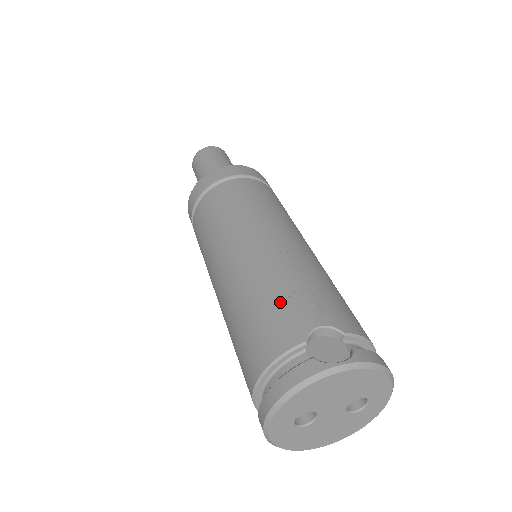
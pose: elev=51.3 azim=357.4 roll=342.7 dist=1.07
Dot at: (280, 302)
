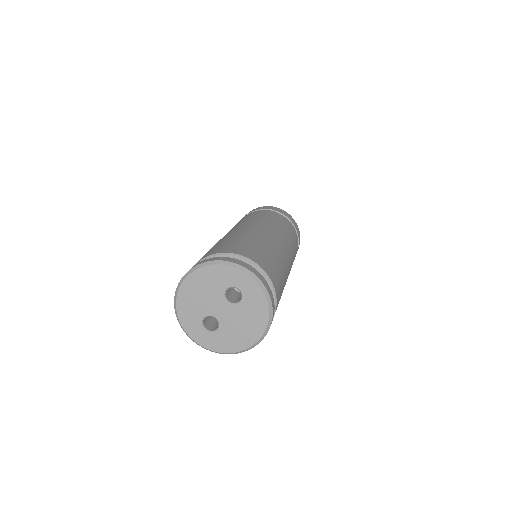
Dot at: occluded
